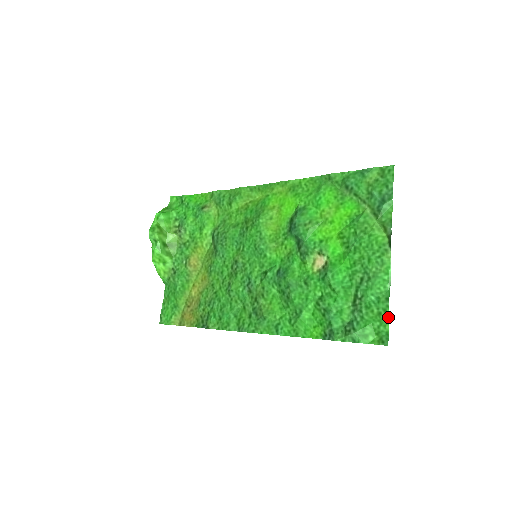
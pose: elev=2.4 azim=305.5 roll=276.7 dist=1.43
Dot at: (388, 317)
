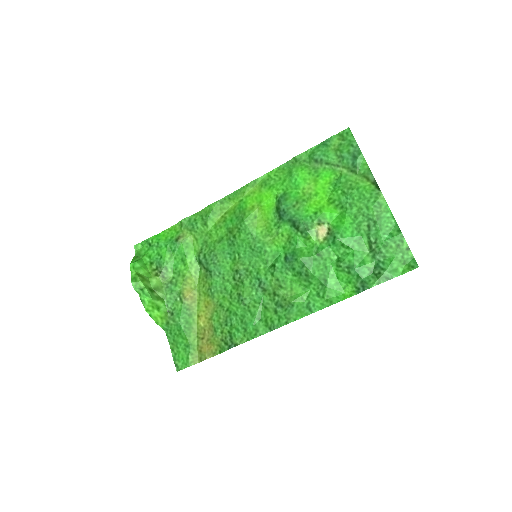
Dot at: (407, 245)
